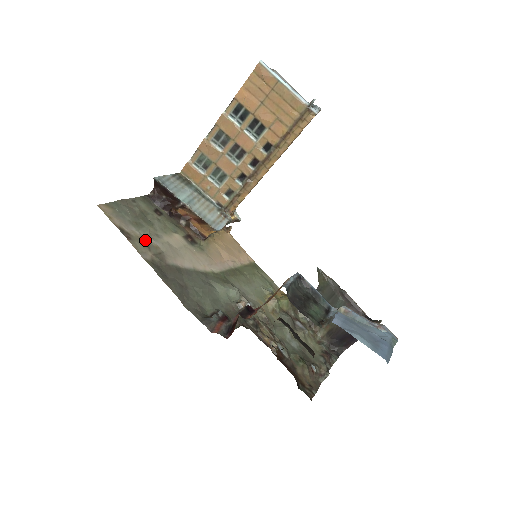
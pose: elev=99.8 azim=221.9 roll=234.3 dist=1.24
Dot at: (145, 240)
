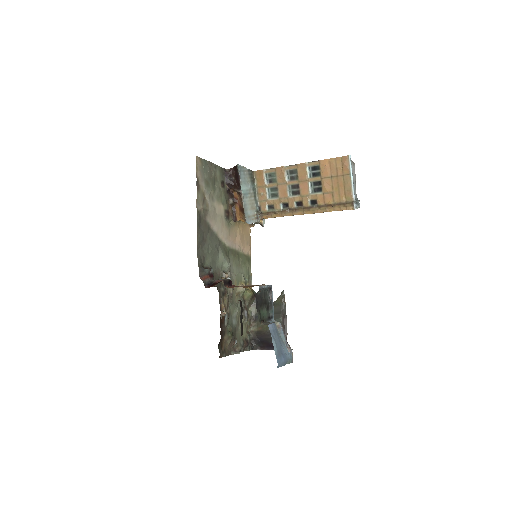
Dot at: (205, 196)
